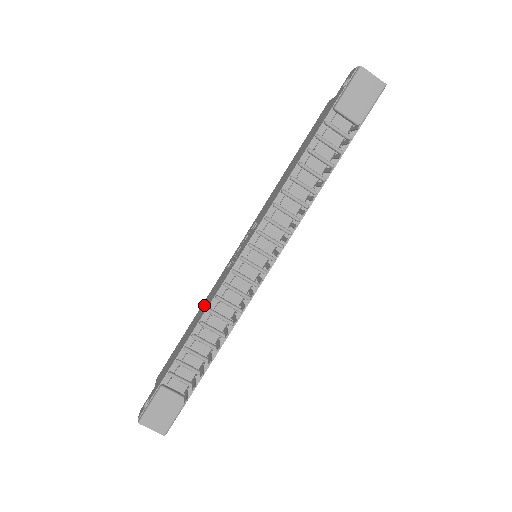
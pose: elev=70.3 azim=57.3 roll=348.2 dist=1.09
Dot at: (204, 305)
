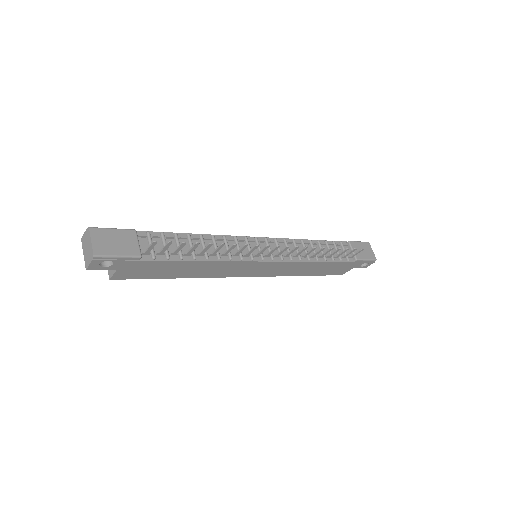
Dot at: occluded
